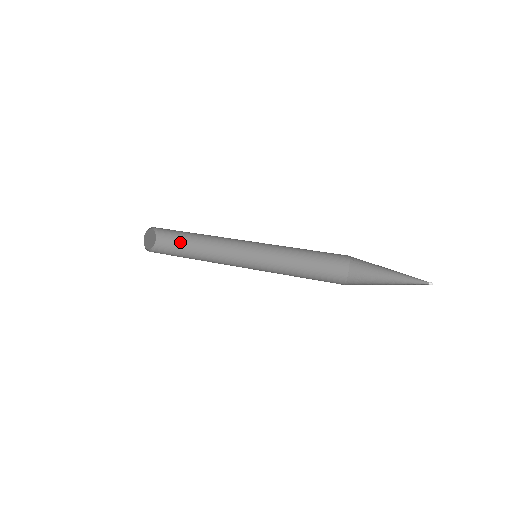
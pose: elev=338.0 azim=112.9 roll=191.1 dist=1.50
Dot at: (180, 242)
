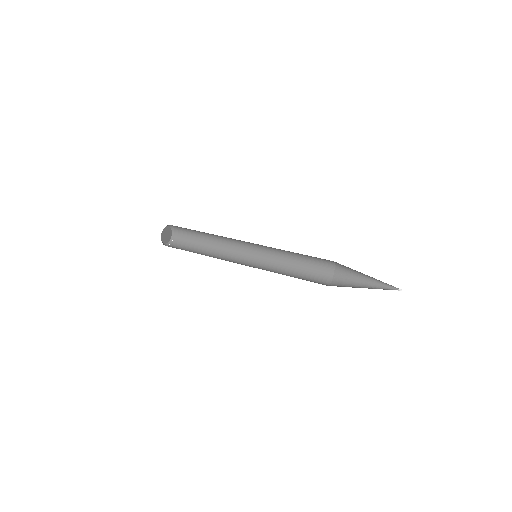
Dot at: (192, 237)
